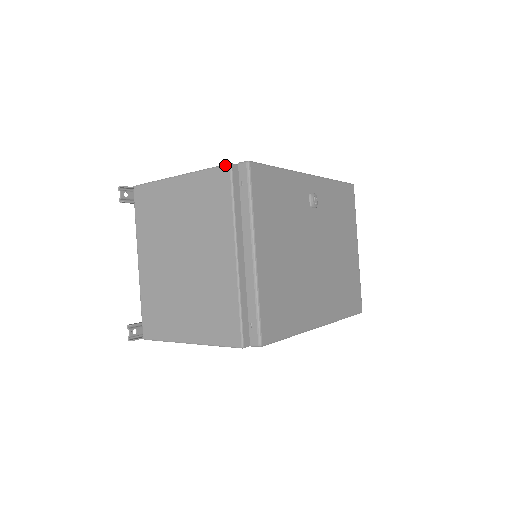
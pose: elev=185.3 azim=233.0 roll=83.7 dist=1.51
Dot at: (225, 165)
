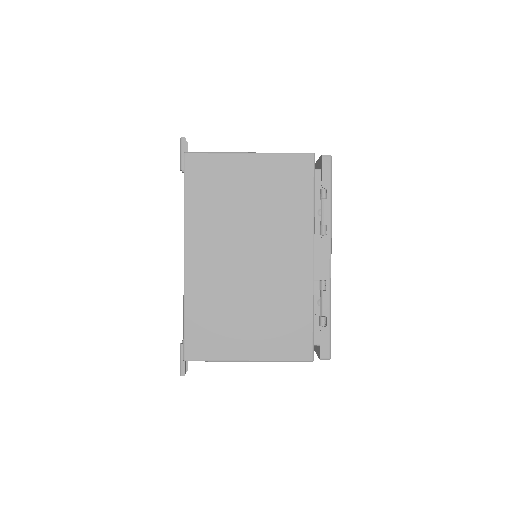
Dot at: occluded
